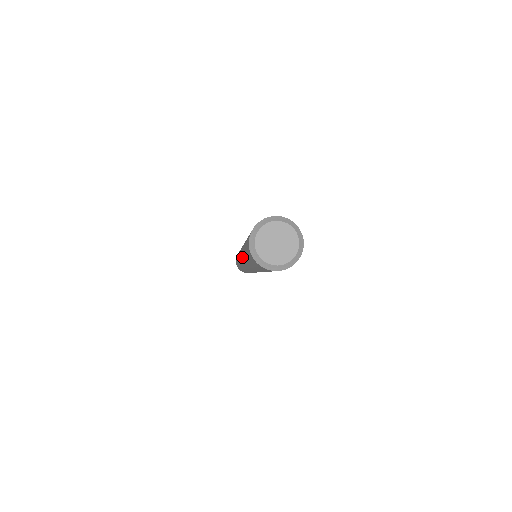
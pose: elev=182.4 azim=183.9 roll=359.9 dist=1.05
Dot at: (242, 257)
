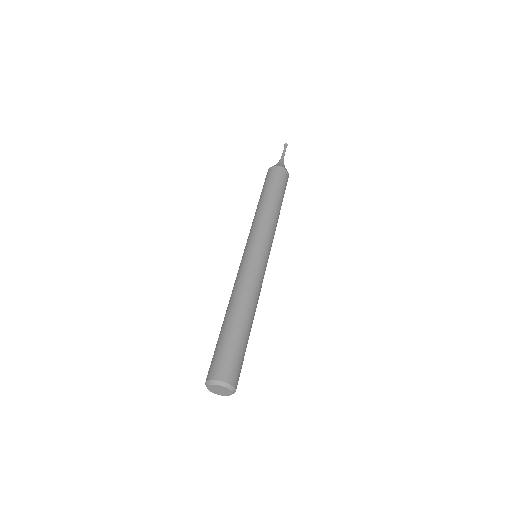
Dot at: occluded
